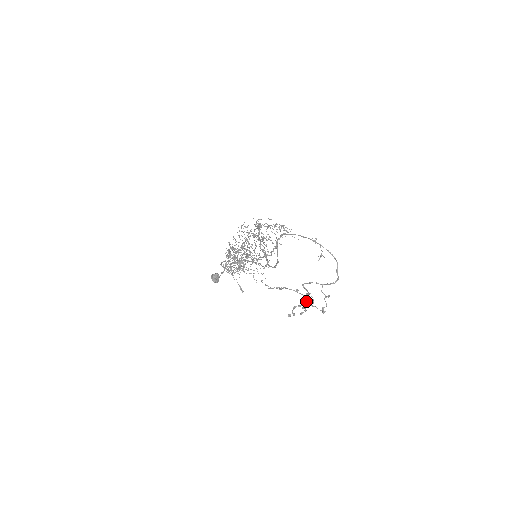
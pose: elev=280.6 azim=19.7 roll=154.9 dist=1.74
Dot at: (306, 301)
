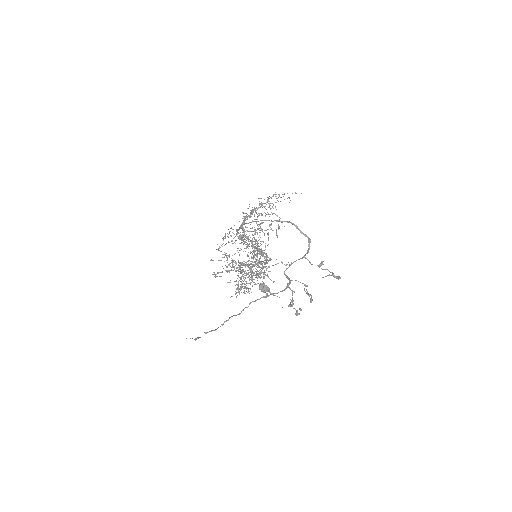
Dot at: occluded
